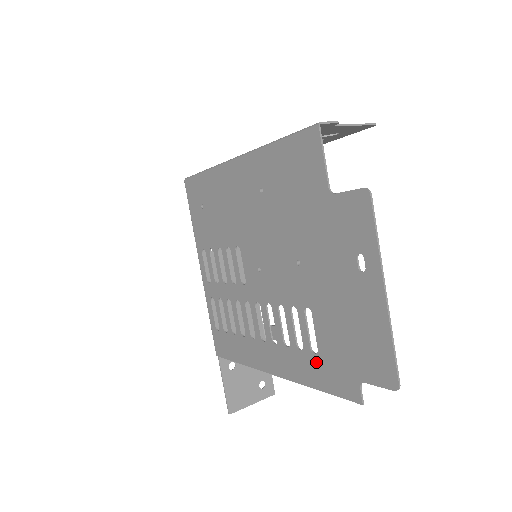
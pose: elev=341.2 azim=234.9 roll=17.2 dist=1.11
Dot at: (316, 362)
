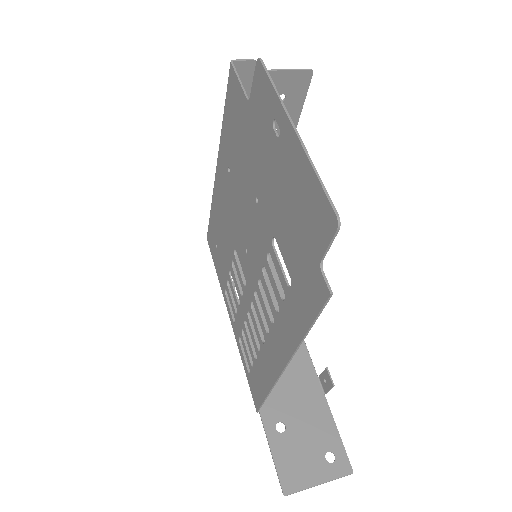
Dot at: (294, 296)
